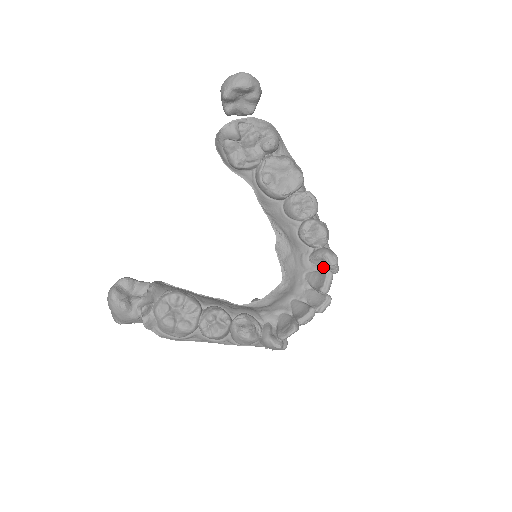
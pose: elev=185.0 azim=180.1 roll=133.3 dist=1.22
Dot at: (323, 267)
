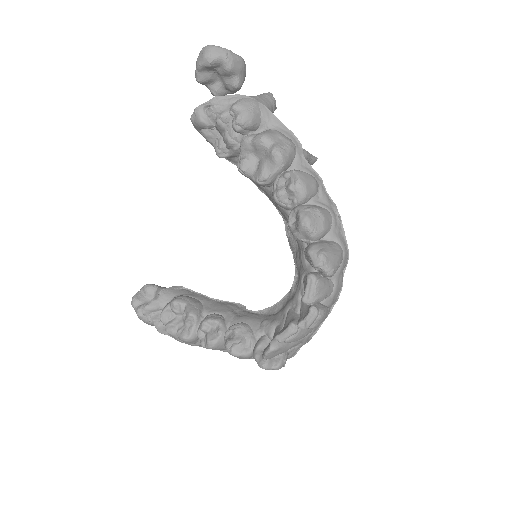
Dot at: occluded
